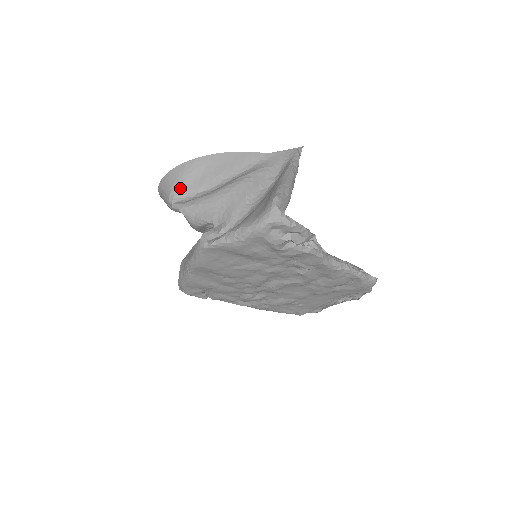
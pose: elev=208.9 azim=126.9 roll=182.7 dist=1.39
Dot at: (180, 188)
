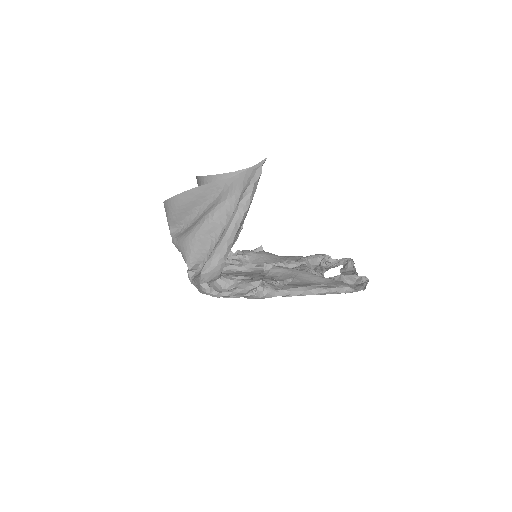
Dot at: (171, 222)
